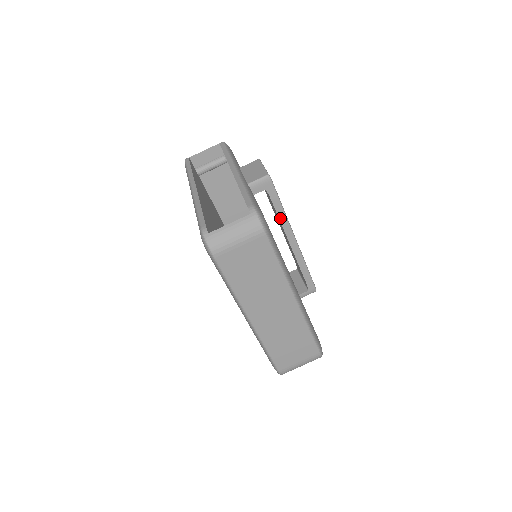
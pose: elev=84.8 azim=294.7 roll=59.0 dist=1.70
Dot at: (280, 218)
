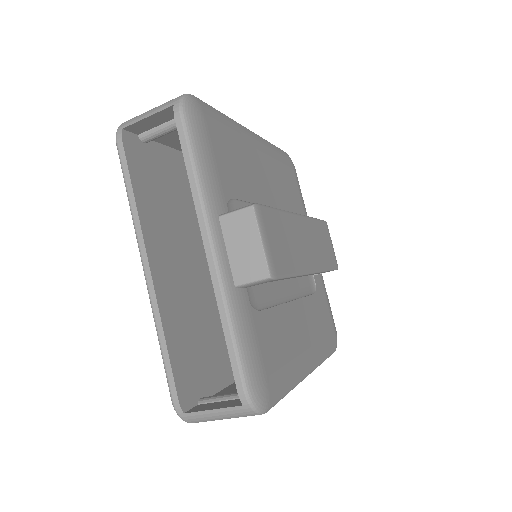
Dot at: occluded
